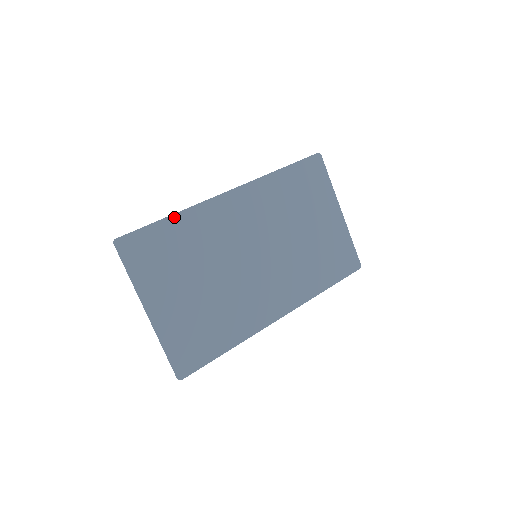
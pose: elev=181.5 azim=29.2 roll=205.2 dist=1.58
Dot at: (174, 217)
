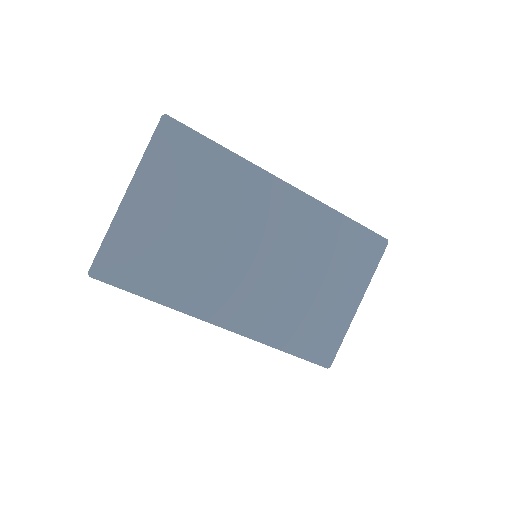
Dot at: (227, 152)
